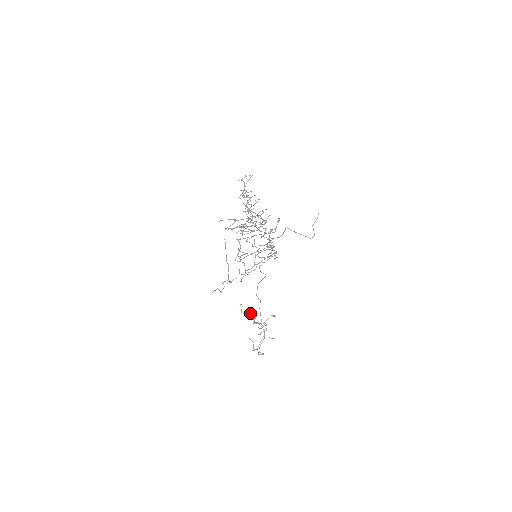
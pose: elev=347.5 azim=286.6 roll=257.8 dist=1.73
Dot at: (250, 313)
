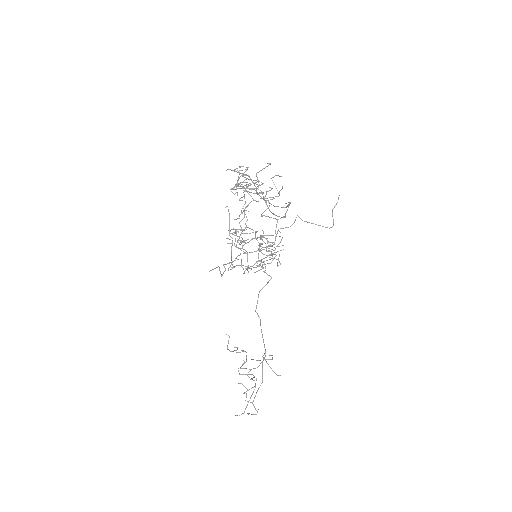
Dot at: occluded
